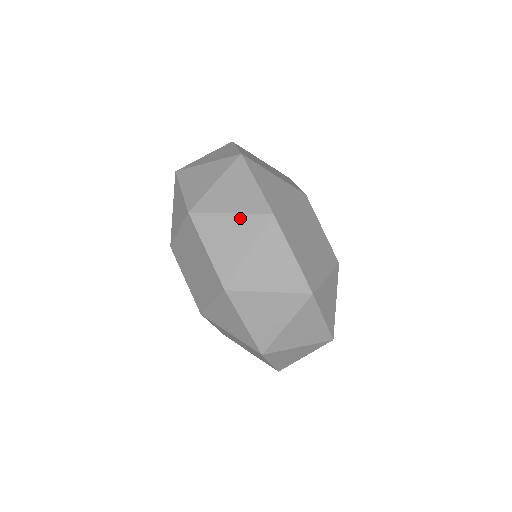
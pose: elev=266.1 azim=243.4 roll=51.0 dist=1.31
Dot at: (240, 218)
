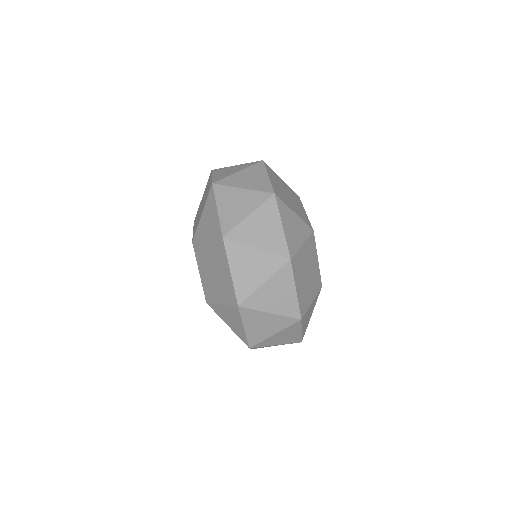
Dot at: (264, 254)
